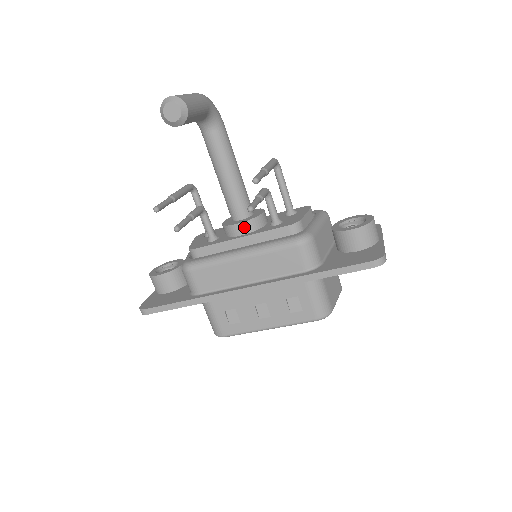
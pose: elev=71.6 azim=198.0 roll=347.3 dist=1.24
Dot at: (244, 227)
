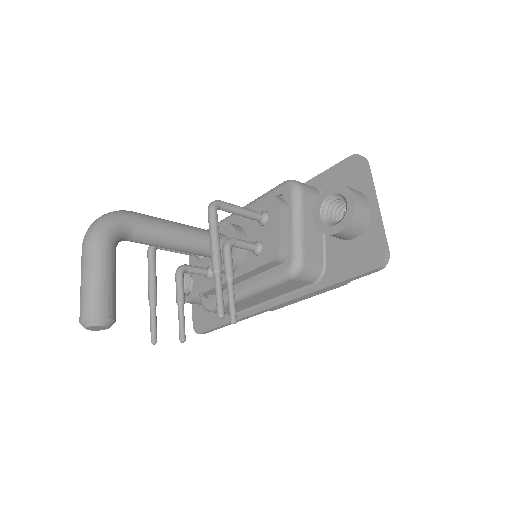
Dot at: occluded
